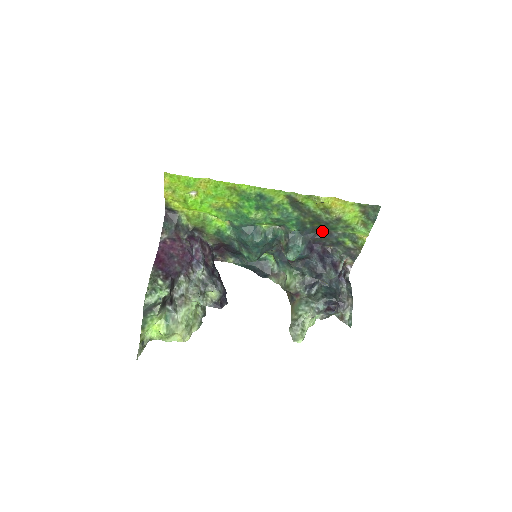
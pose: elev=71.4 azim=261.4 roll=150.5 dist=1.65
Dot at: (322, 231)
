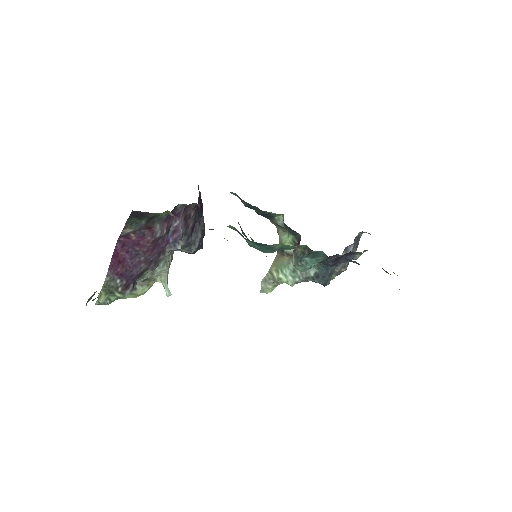
Dot at: (356, 262)
